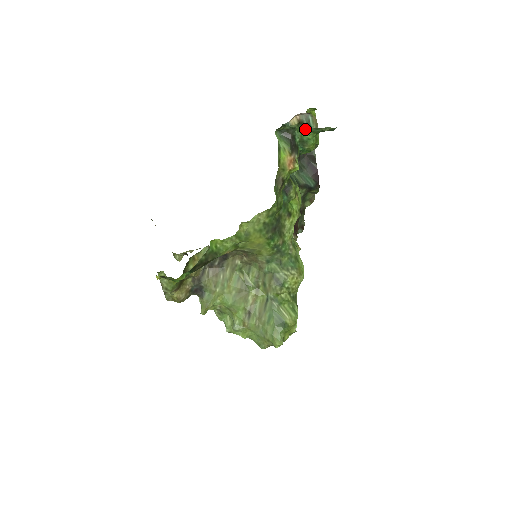
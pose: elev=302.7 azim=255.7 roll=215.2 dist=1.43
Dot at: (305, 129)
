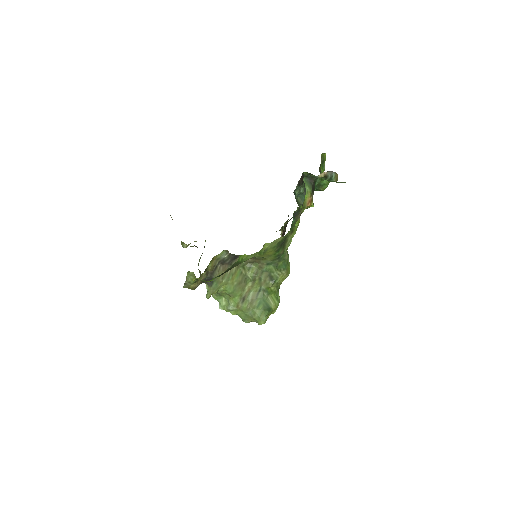
Dot at: occluded
